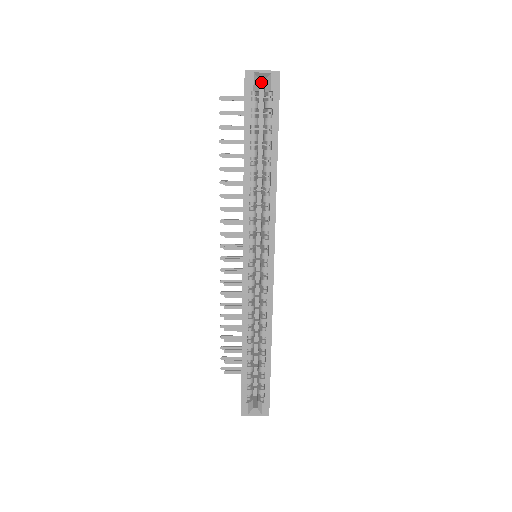
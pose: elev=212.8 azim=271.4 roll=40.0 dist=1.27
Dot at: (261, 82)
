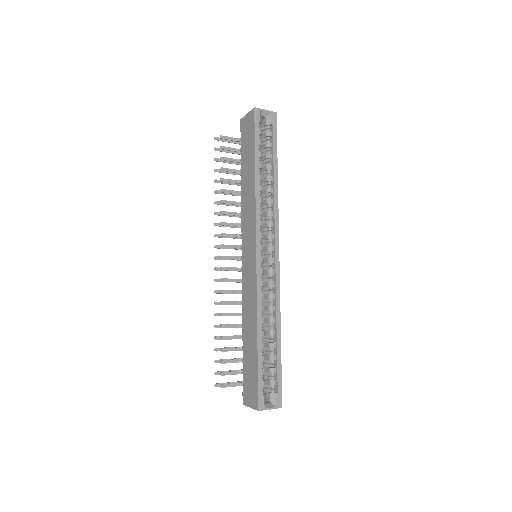
Dot at: occluded
